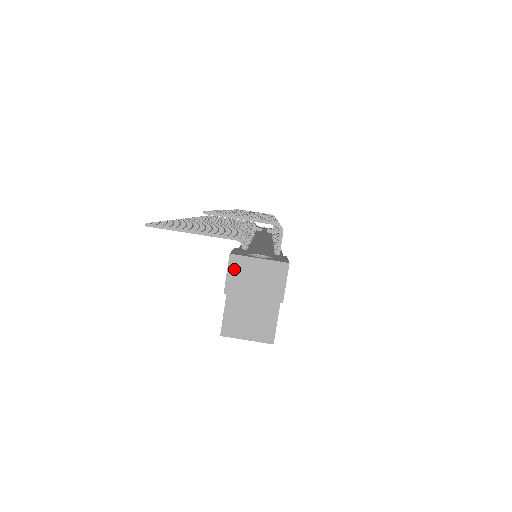
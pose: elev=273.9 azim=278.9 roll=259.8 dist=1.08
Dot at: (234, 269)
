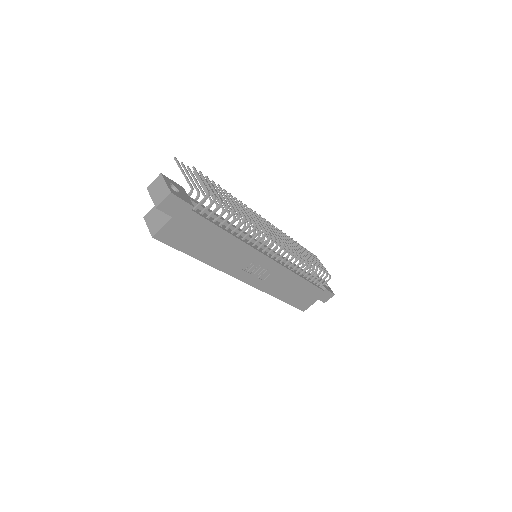
Dot at: (157, 180)
